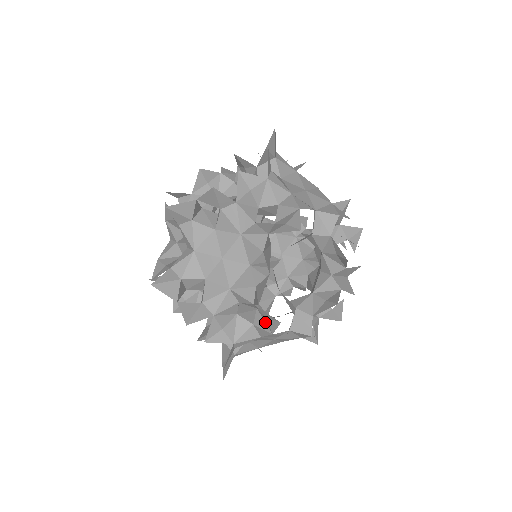
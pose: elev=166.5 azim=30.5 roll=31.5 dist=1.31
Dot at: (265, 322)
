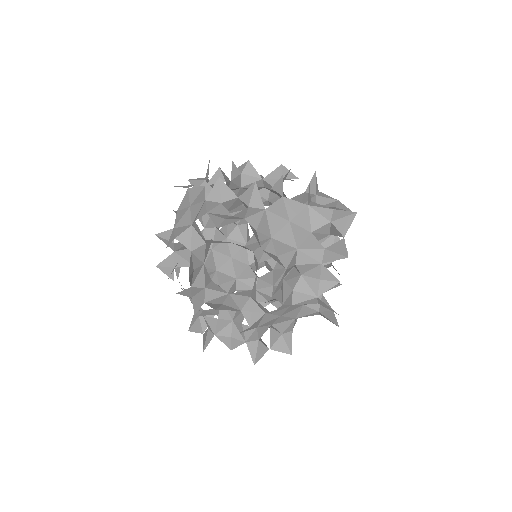
Dot at: occluded
